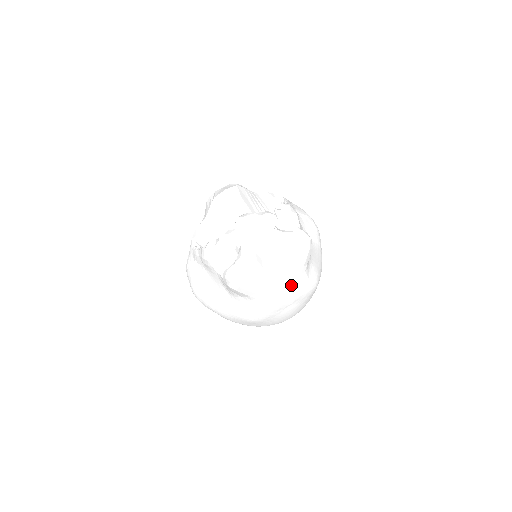
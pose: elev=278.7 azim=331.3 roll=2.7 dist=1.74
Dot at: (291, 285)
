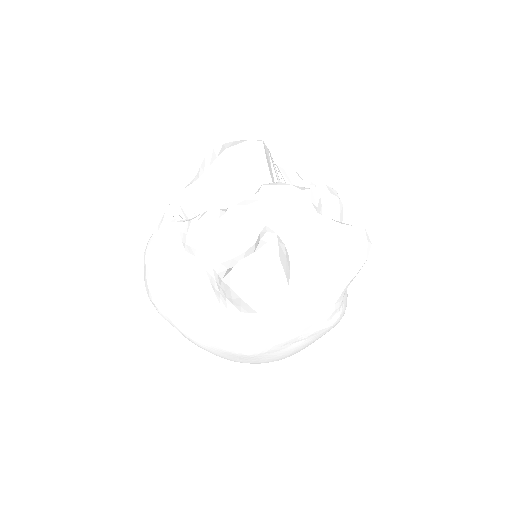
Dot at: (321, 309)
